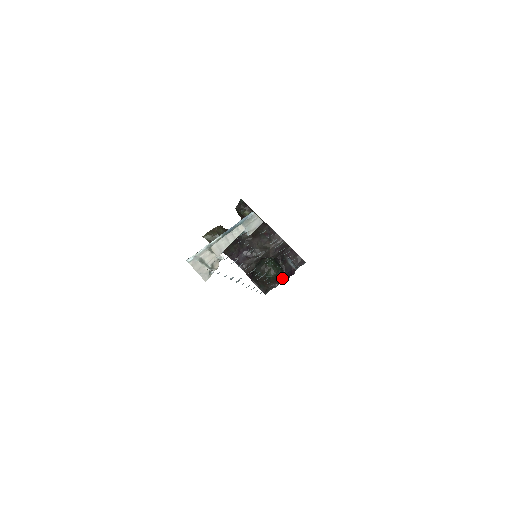
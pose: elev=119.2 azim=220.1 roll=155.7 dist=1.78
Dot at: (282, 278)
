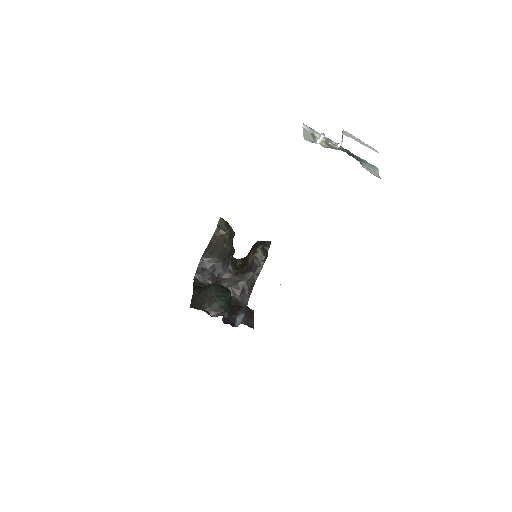
Dot at: (222, 315)
